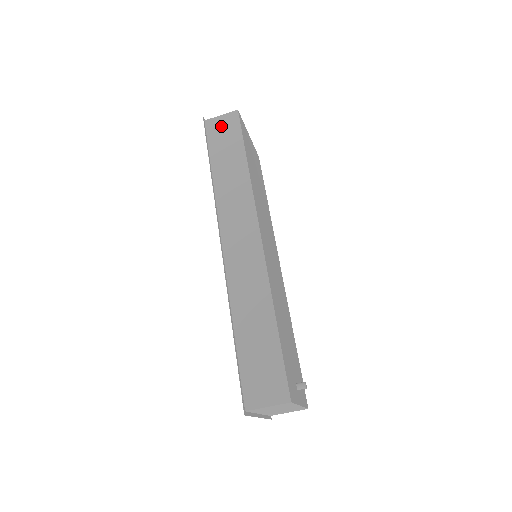
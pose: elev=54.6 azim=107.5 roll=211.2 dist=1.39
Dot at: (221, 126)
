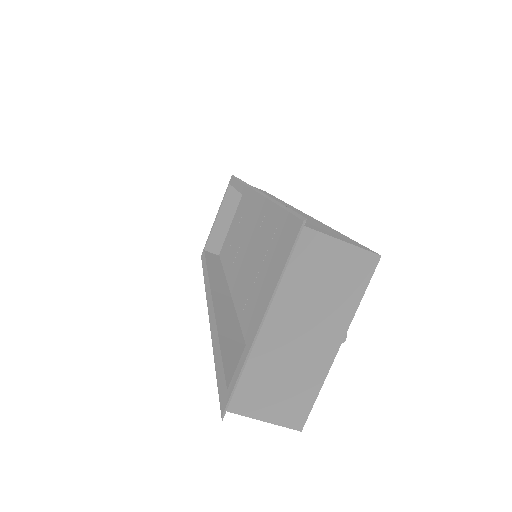
Dot at: occluded
